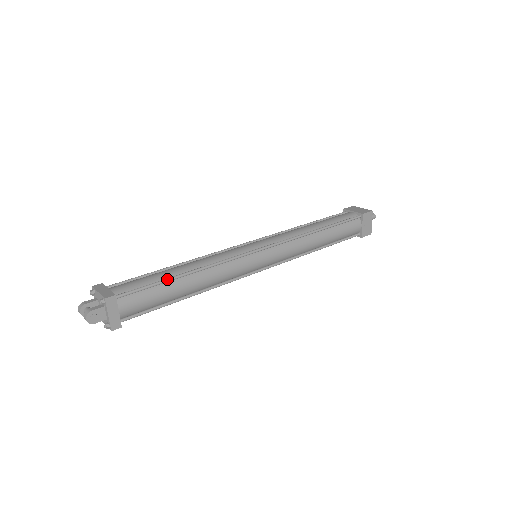
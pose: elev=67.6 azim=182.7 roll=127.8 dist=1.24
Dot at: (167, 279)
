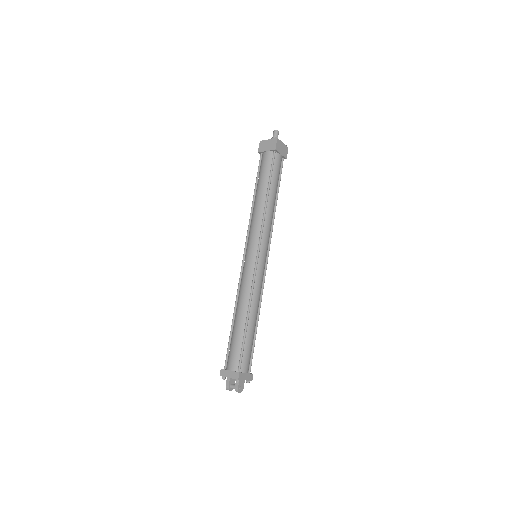
Dot at: (245, 334)
